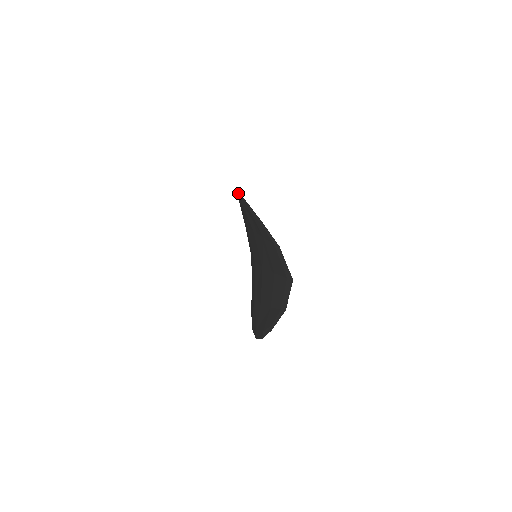
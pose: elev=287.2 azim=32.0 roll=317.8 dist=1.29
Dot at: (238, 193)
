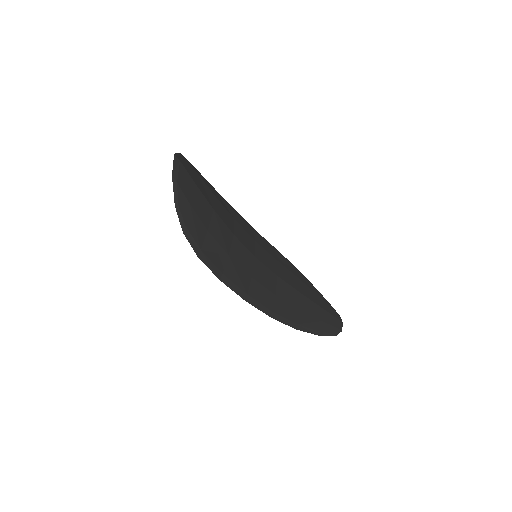
Dot at: (224, 199)
